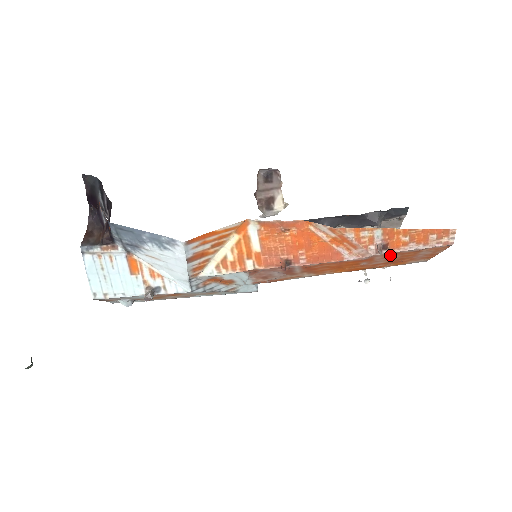
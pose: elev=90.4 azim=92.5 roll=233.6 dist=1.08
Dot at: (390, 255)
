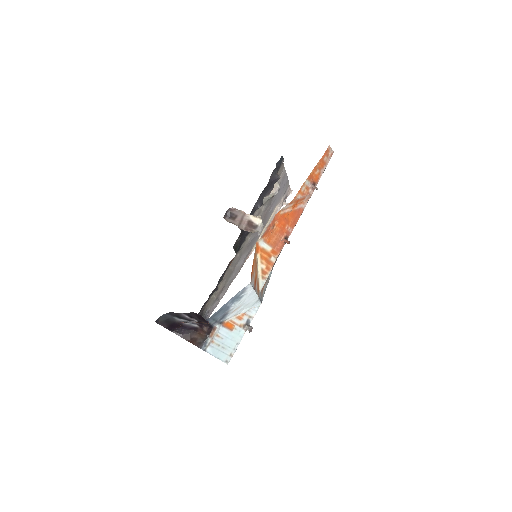
Dot at: occluded
